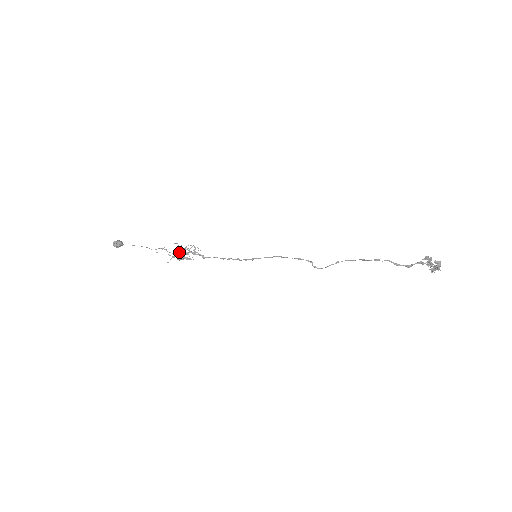
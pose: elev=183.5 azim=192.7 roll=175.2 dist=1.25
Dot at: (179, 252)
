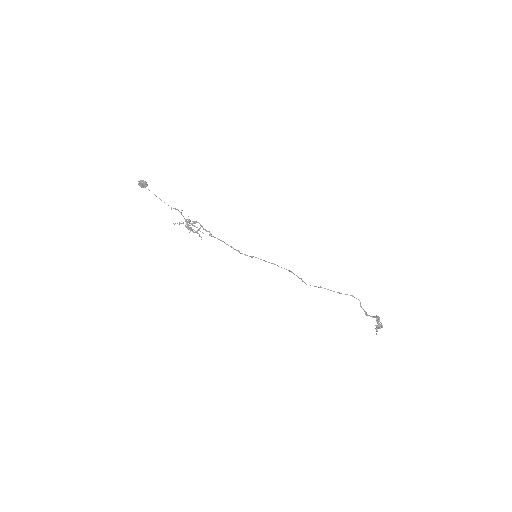
Dot at: occluded
